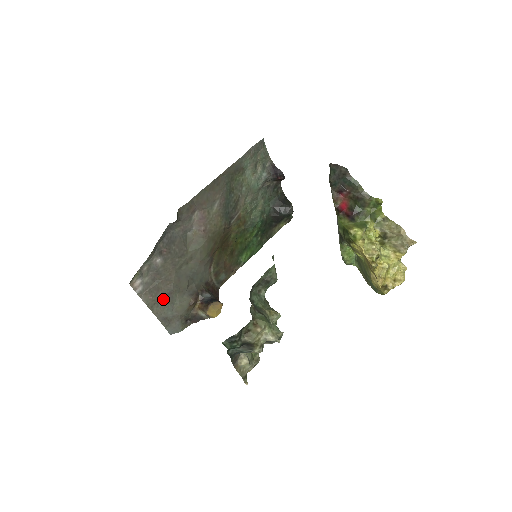
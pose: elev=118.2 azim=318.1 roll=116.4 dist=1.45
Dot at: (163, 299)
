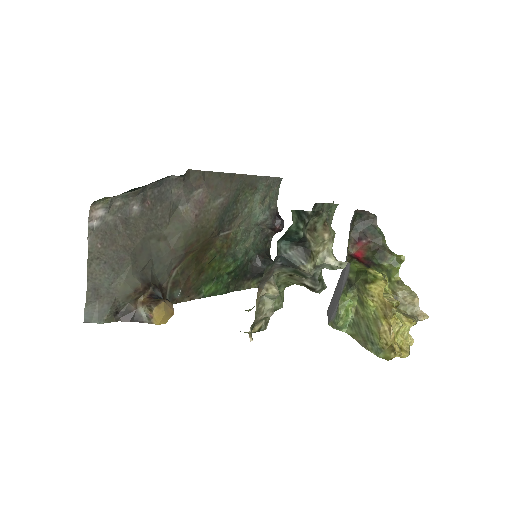
Dot at: (111, 259)
